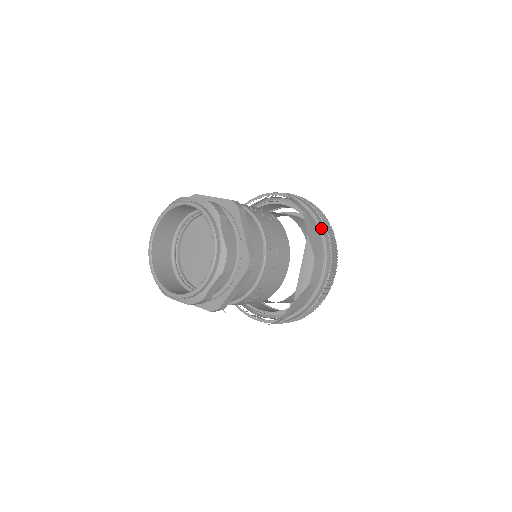
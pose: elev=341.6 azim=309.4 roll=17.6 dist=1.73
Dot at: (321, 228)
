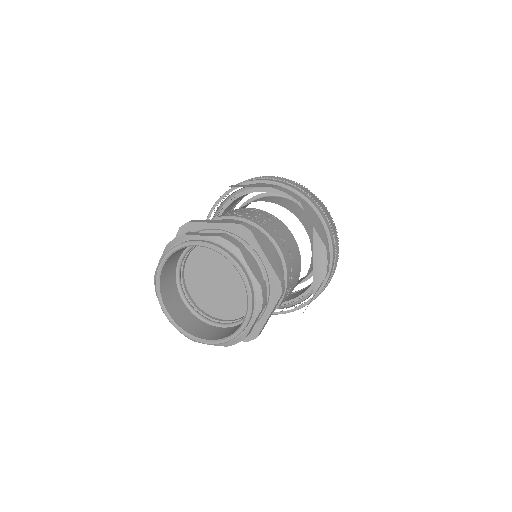
Dot at: (318, 211)
